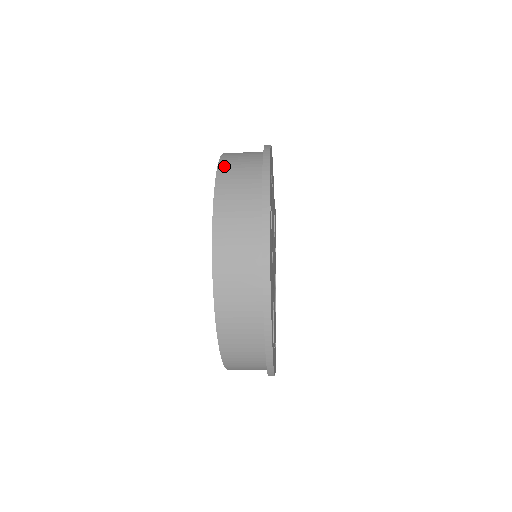
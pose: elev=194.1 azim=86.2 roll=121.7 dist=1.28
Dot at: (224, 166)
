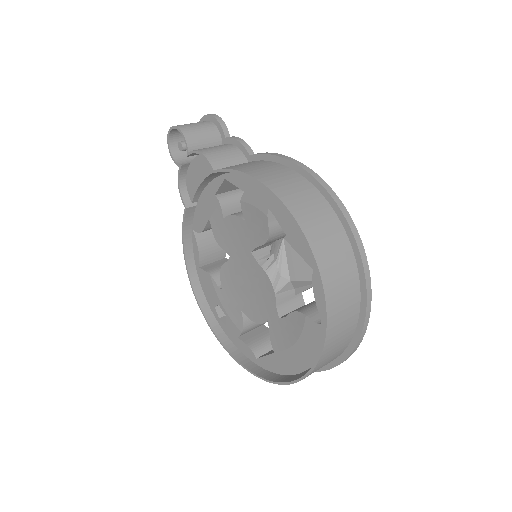
Dot at: (329, 286)
